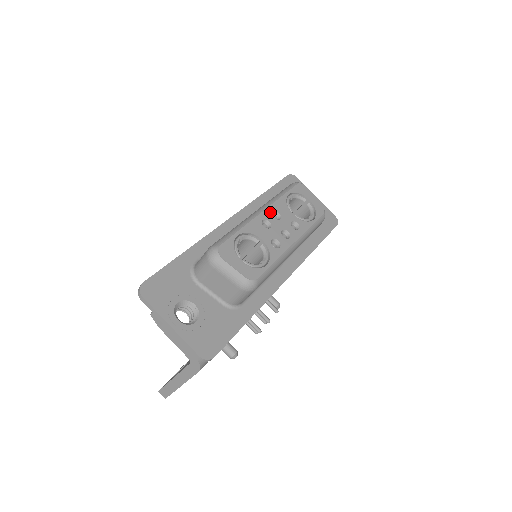
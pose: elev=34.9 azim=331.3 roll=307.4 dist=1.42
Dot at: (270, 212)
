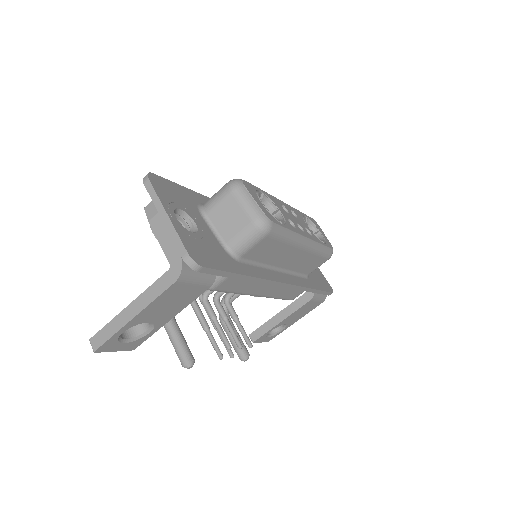
Dot at: (289, 207)
